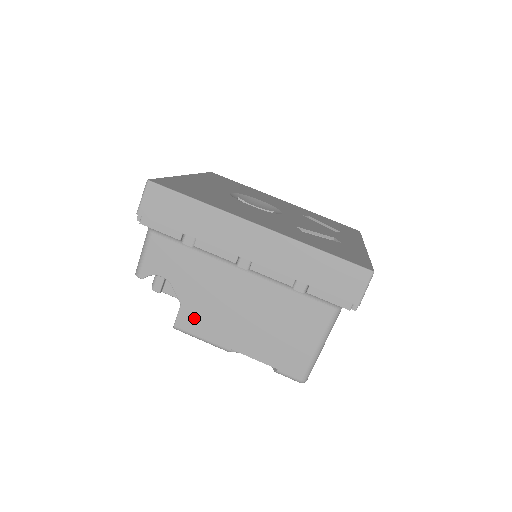
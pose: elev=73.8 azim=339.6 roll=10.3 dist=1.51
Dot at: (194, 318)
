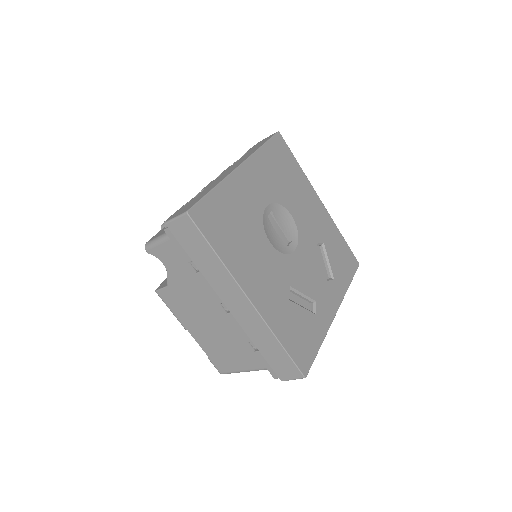
Dot at: (172, 299)
